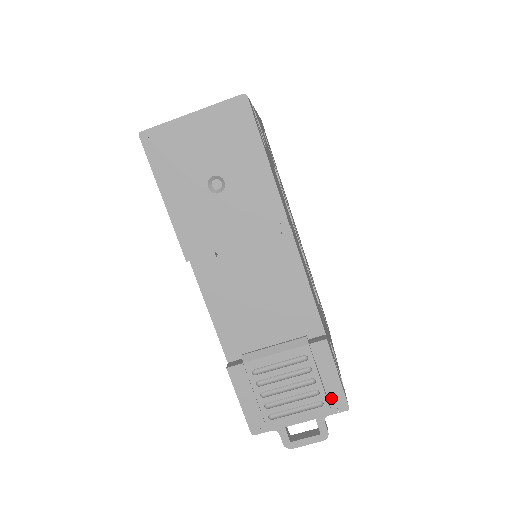
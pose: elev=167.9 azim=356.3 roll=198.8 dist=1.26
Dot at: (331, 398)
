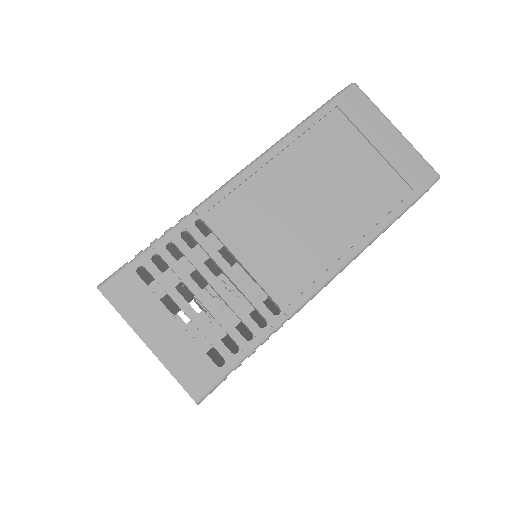
Dot at: occluded
